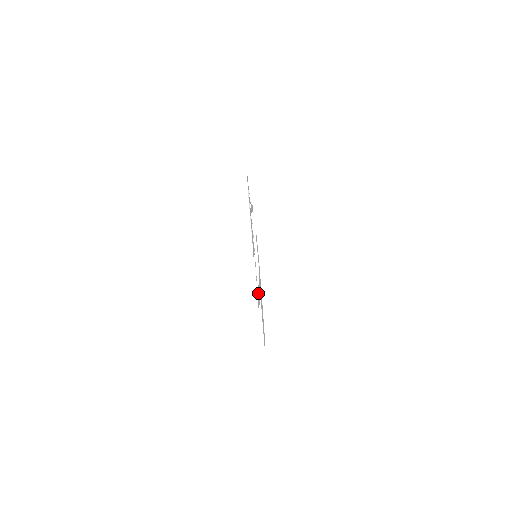
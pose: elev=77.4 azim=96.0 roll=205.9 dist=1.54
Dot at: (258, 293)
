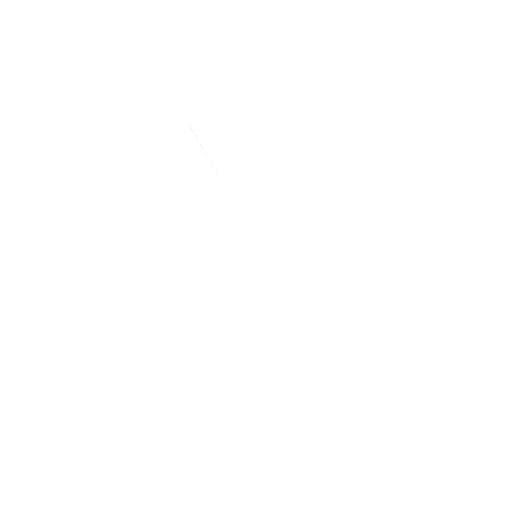
Dot at: occluded
